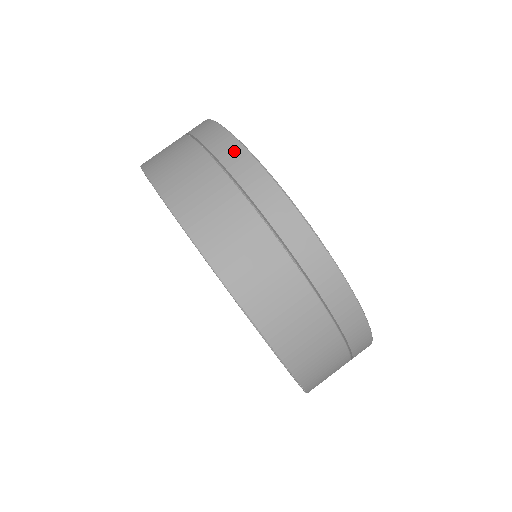
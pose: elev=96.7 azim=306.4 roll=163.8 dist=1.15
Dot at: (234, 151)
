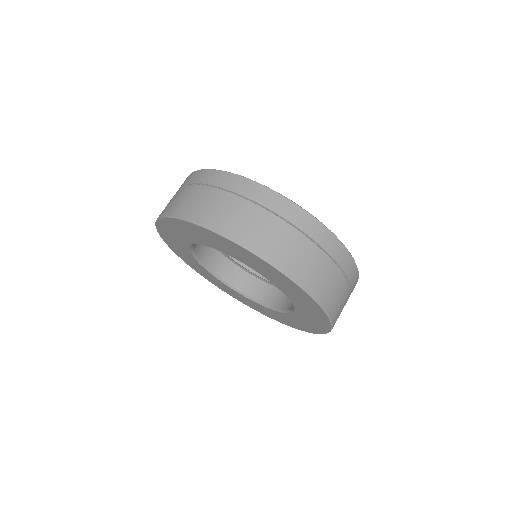
Dot at: (310, 222)
